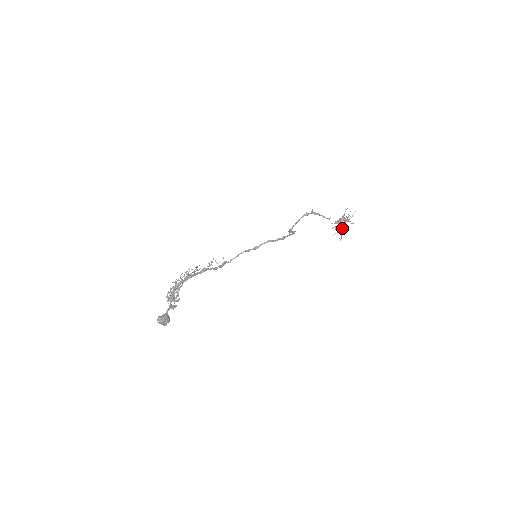
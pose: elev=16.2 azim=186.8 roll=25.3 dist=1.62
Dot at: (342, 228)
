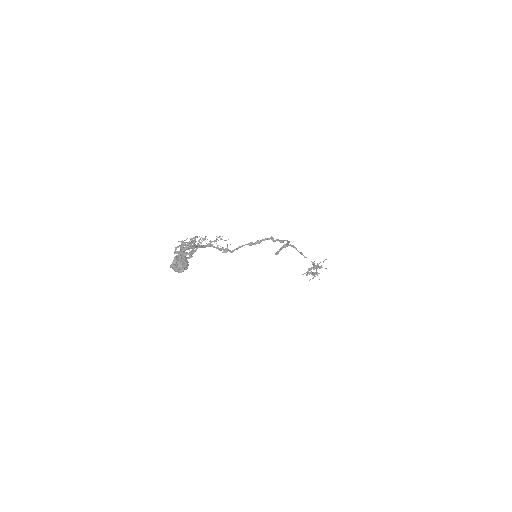
Dot at: (317, 273)
